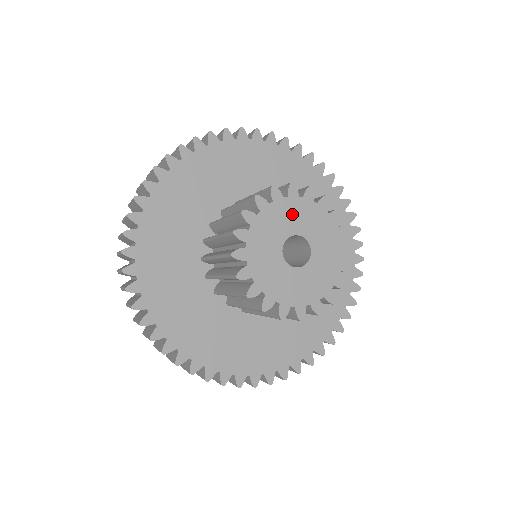
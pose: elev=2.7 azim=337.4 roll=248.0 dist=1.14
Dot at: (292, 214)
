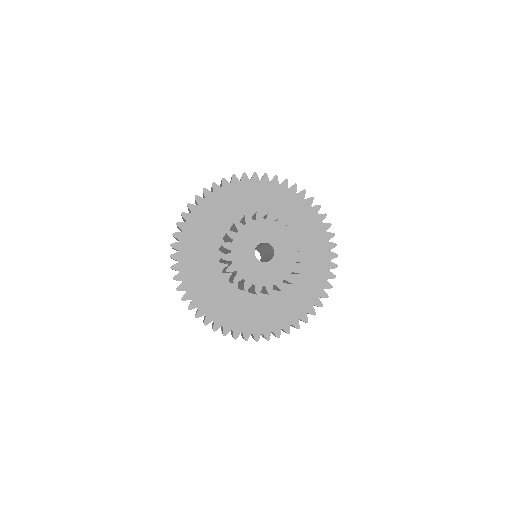
Dot at: (267, 229)
